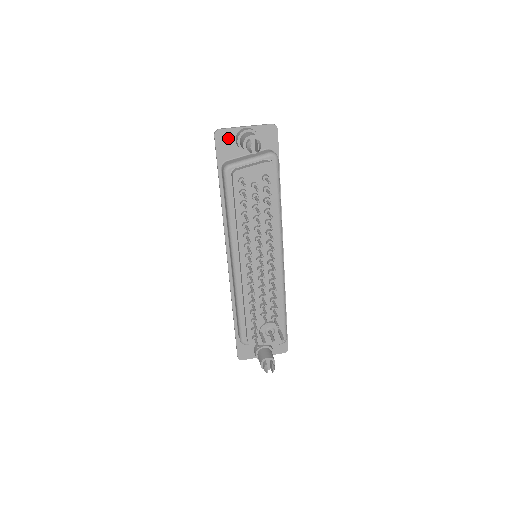
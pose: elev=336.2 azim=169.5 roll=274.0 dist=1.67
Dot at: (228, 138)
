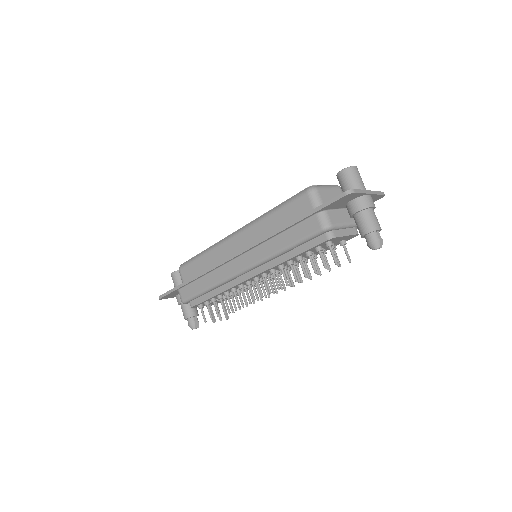
Dot at: (350, 198)
